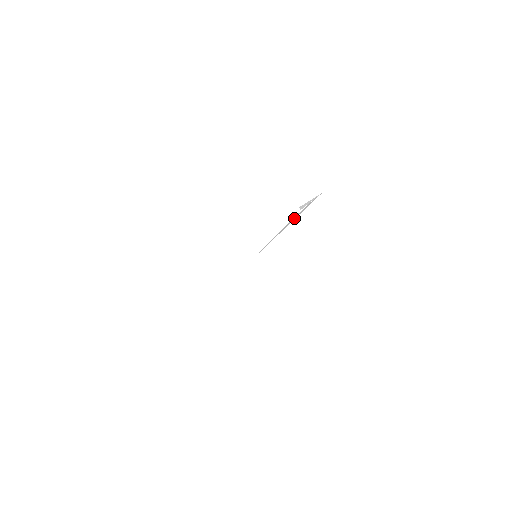
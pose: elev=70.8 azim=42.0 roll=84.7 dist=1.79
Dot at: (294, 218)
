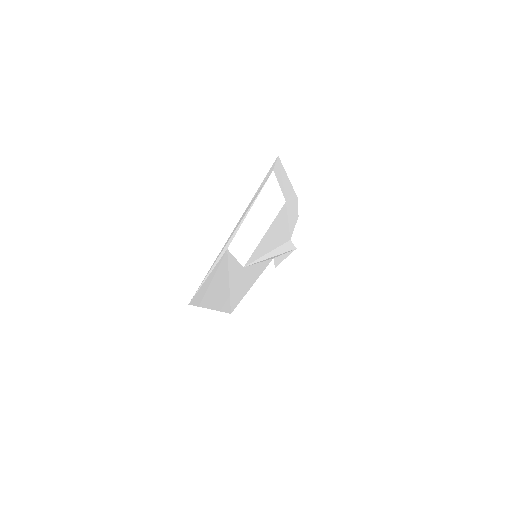
Dot at: (281, 250)
